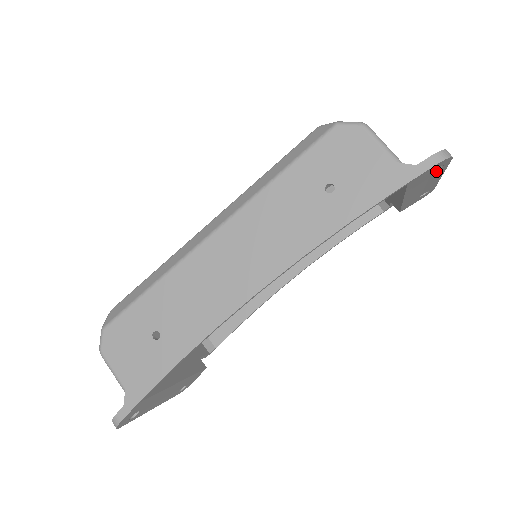
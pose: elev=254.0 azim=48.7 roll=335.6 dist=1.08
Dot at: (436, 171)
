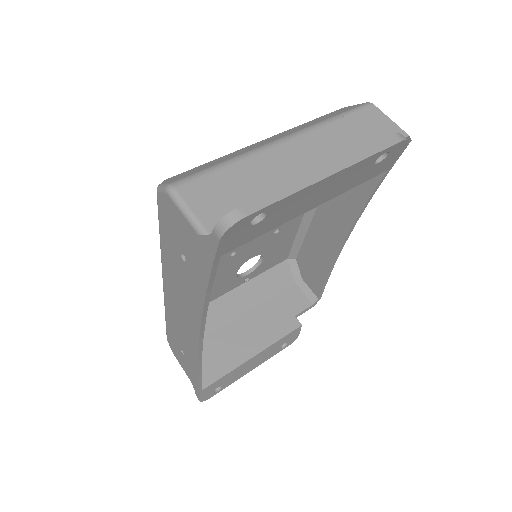
Dot at: (266, 214)
